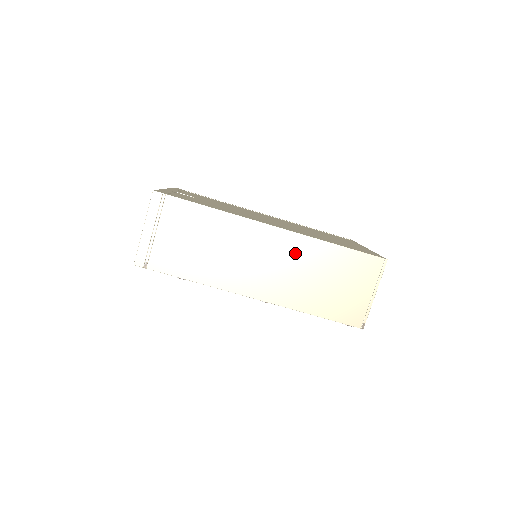
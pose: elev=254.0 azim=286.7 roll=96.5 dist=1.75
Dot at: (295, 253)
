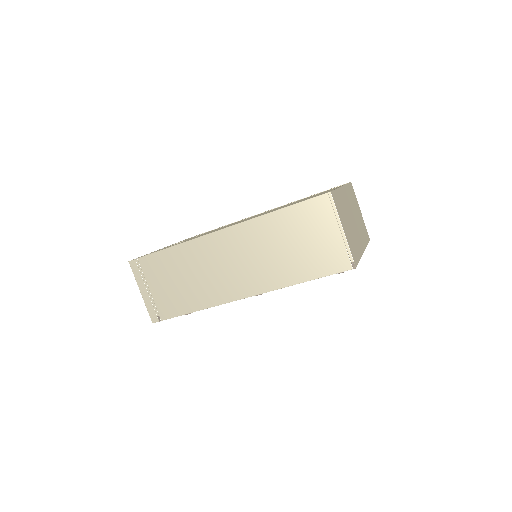
Dot at: (251, 240)
